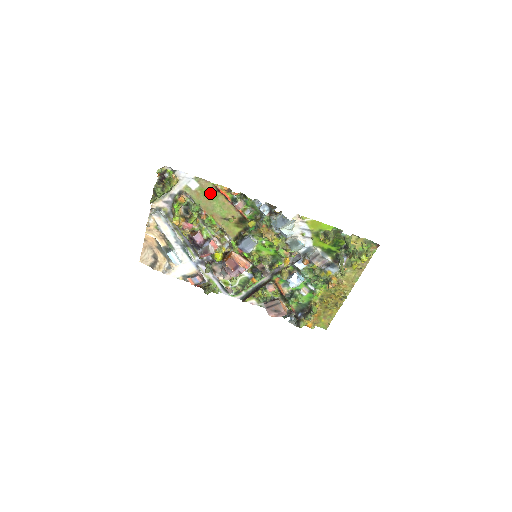
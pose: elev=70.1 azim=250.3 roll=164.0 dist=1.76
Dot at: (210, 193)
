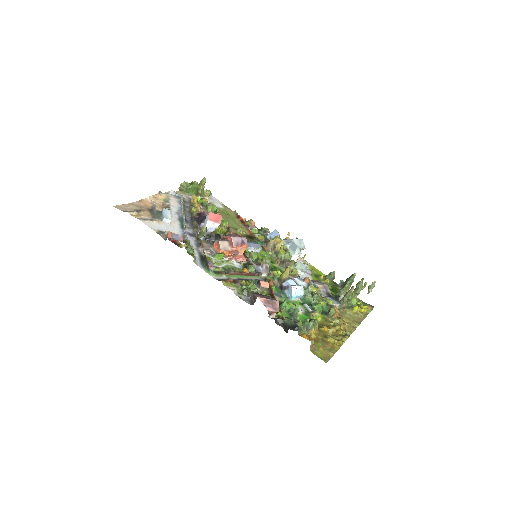
Dot at: (230, 215)
